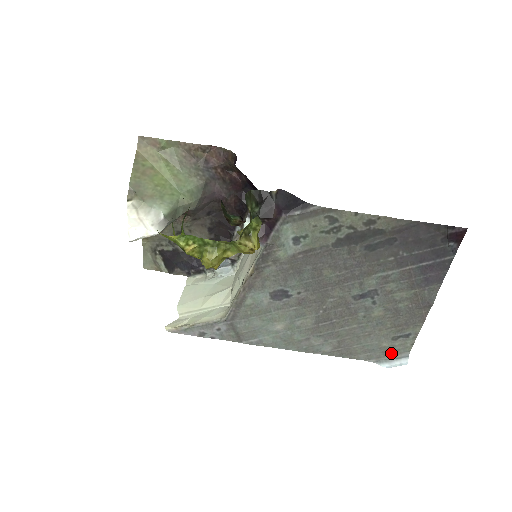
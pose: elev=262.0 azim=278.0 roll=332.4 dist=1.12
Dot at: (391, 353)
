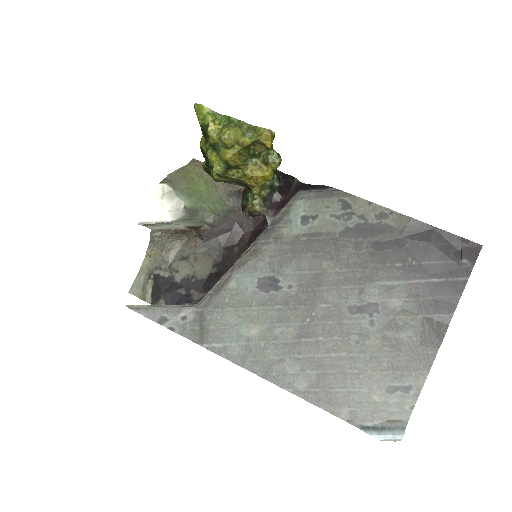
Dot at: (382, 417)
